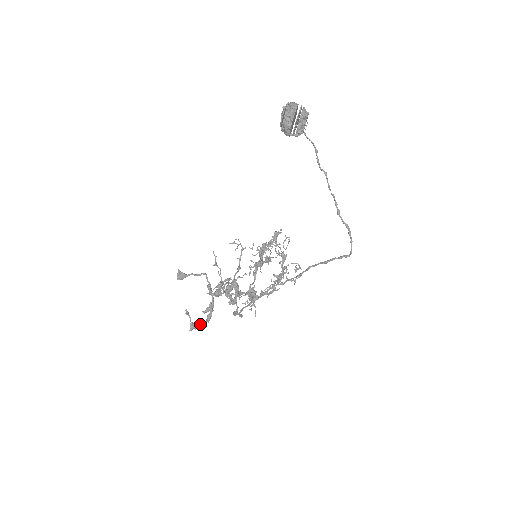
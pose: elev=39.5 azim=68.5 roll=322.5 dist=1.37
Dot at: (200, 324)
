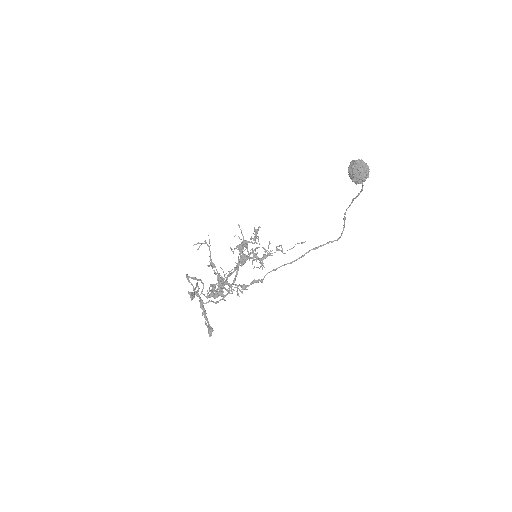
Dot at: occluded
